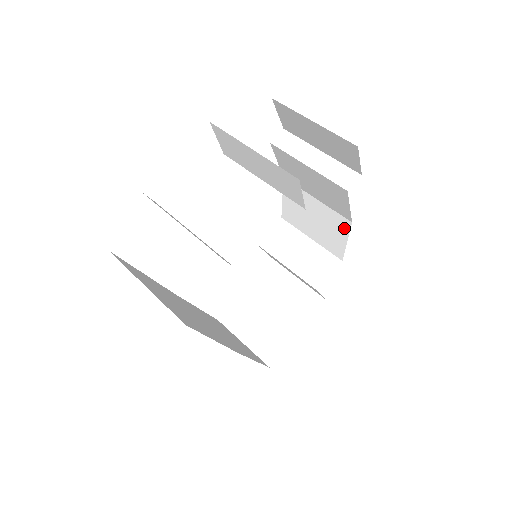
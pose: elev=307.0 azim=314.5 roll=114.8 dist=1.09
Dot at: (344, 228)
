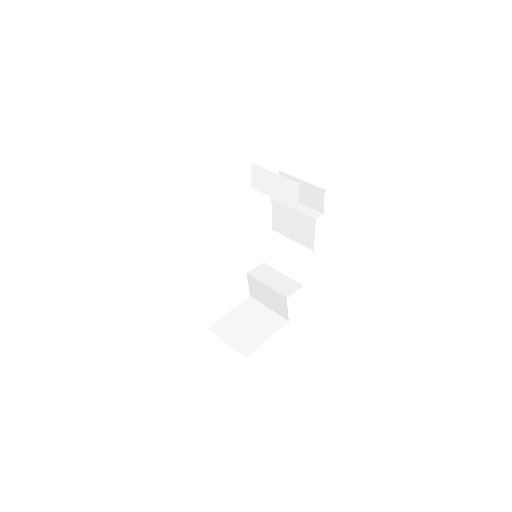
Dot at: (308, 257)
